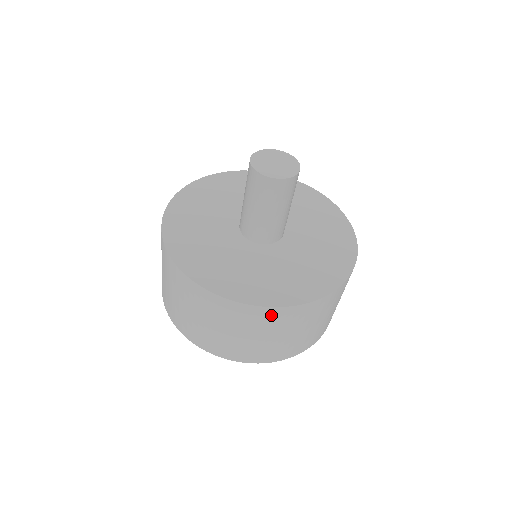
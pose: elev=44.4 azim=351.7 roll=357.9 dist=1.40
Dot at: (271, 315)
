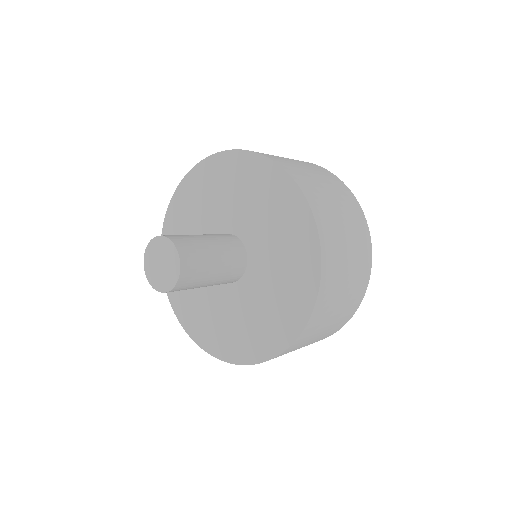
Dot at: occluded
